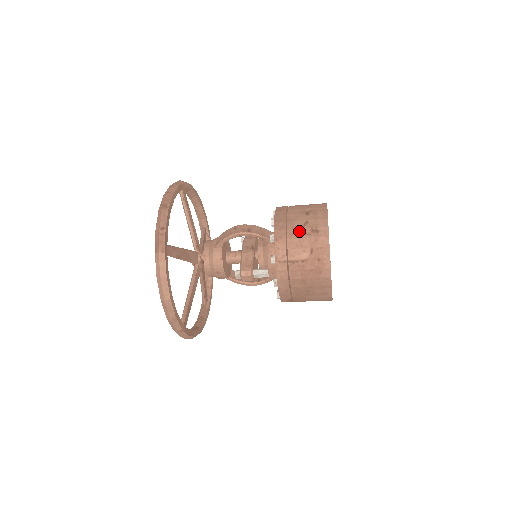
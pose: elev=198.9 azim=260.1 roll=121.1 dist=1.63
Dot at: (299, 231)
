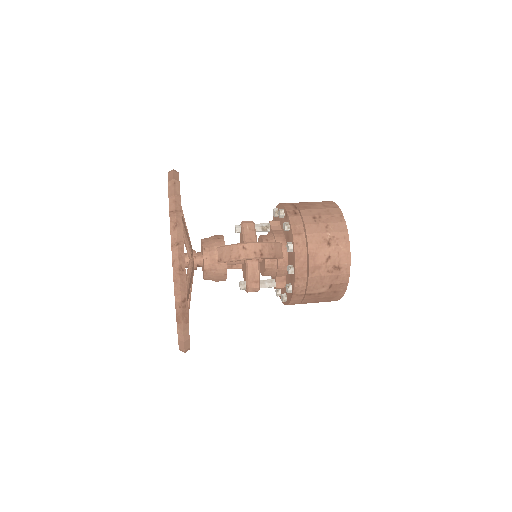
Dot at: (321, 268)
